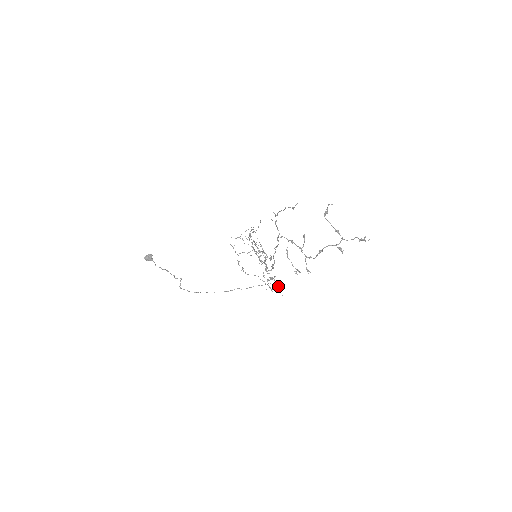
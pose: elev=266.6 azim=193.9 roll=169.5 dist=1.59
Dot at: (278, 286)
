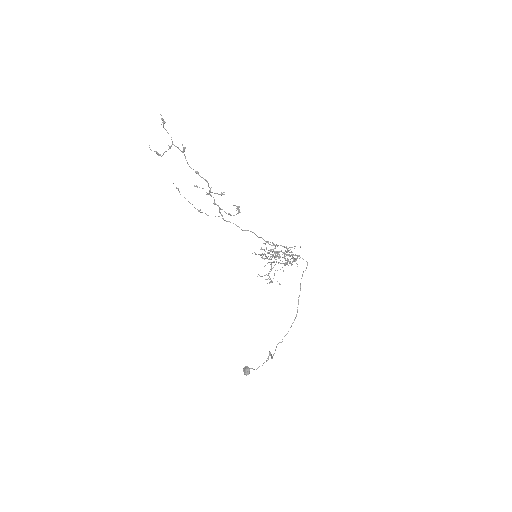
Dot at: (289, 247)
